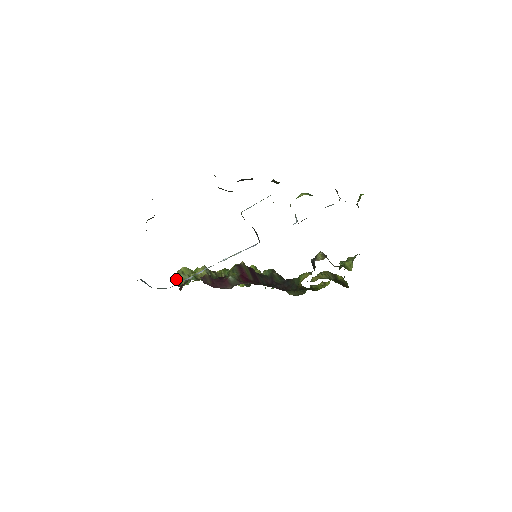
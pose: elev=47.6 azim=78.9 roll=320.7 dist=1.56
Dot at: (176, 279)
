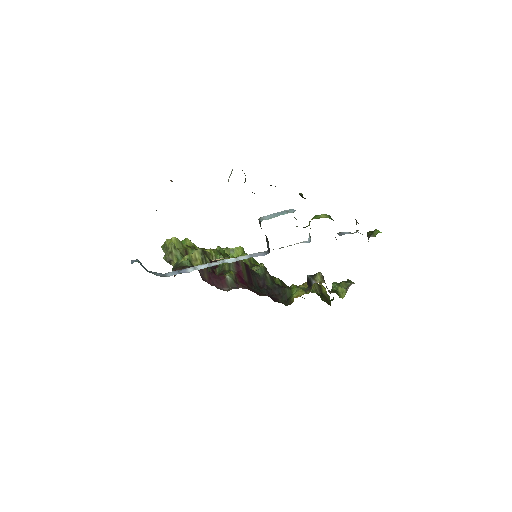
Dot at: (163, 246)
